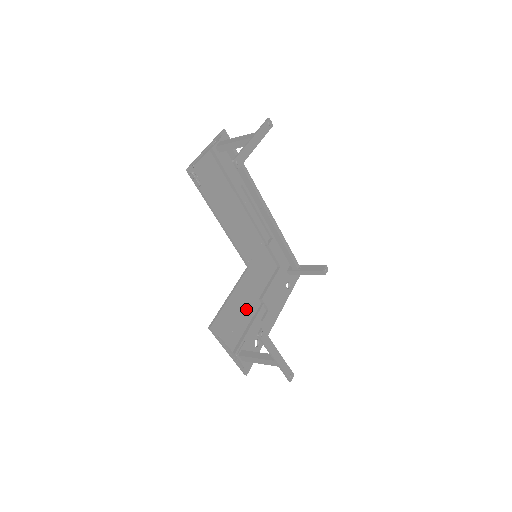
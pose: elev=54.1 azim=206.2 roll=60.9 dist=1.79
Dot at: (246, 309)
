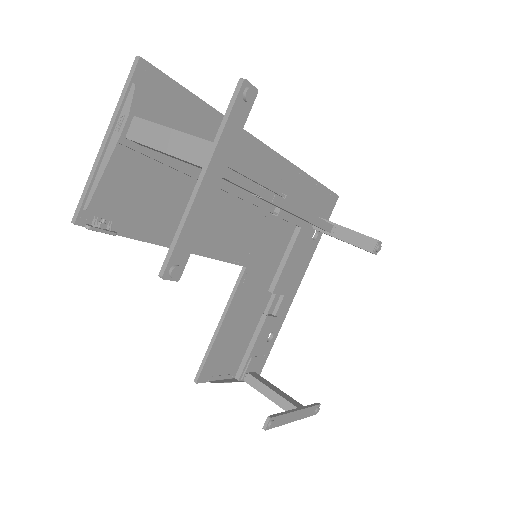
Dot at: (249, 318)
